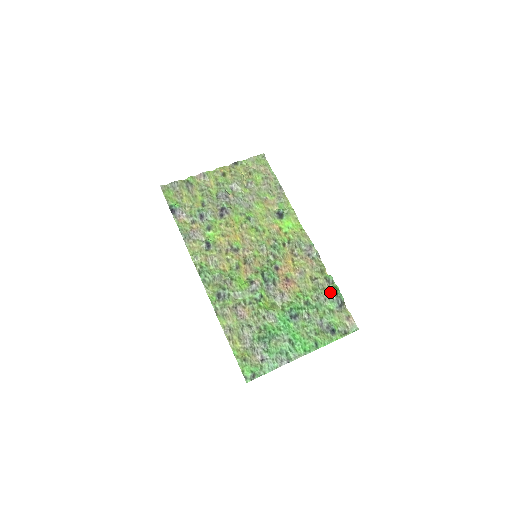
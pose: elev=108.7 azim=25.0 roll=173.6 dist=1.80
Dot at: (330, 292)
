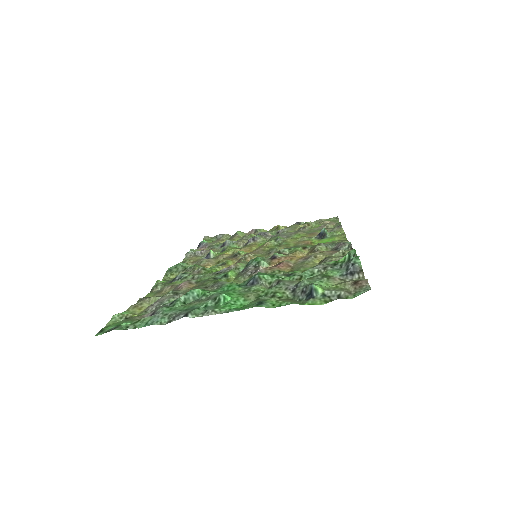
Dot at: (339, 260)
